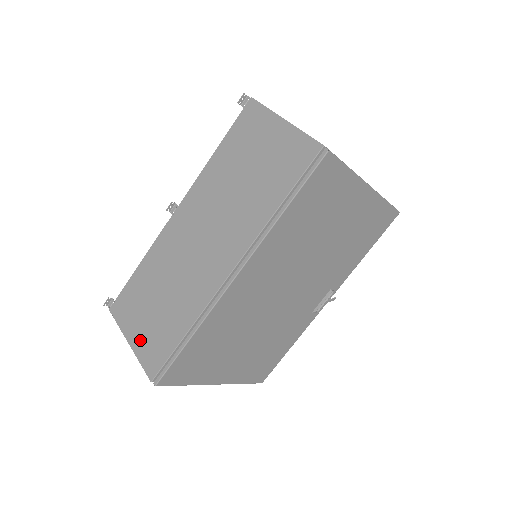
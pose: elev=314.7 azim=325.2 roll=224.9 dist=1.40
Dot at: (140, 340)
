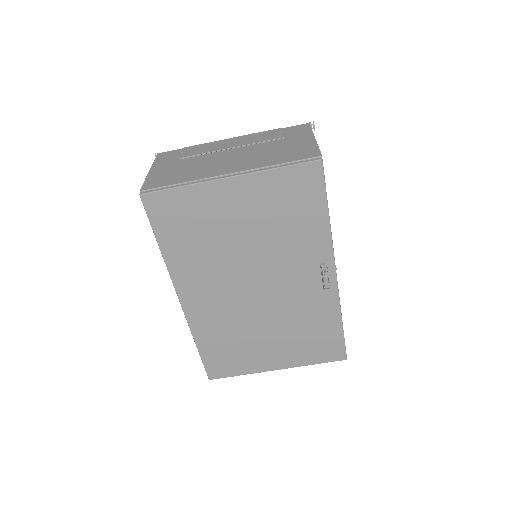
Dot at: occluded
